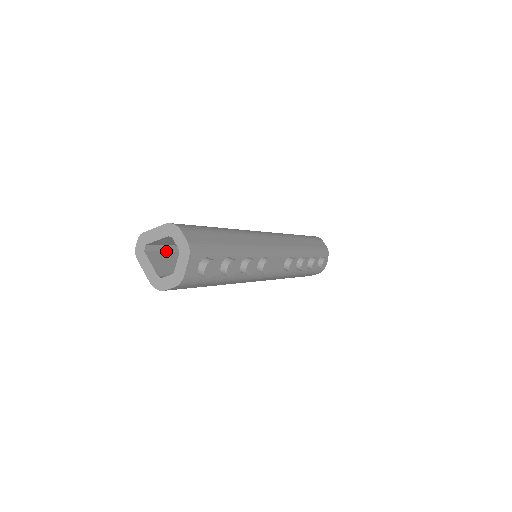
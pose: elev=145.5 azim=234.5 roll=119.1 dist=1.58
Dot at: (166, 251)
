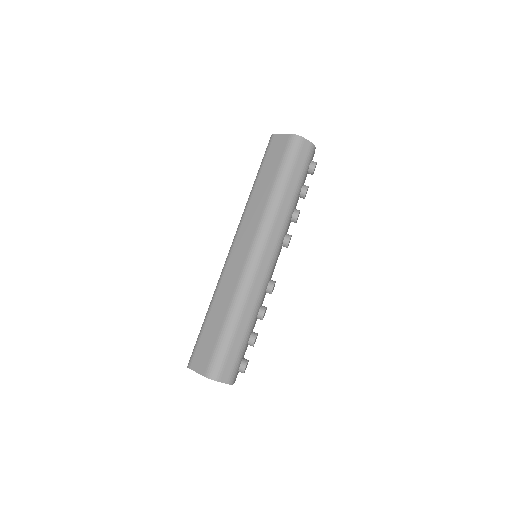
Dot at: occluded
